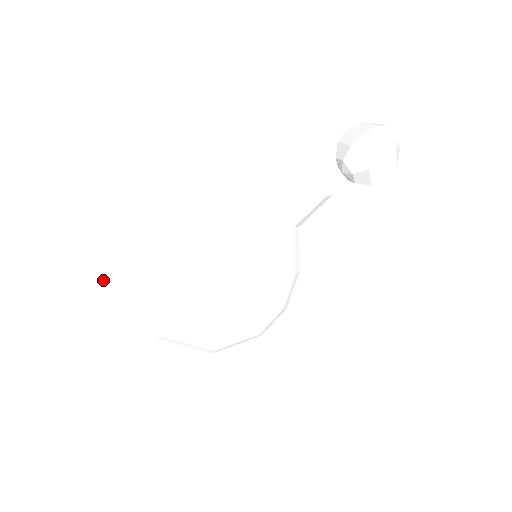
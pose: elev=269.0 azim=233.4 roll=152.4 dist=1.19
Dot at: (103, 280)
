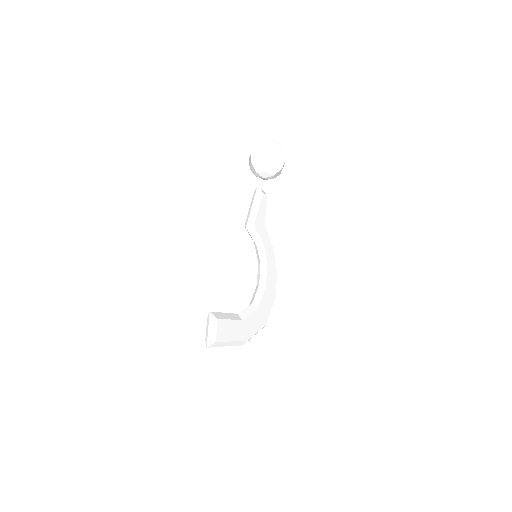
Dot at: (219, 335)
